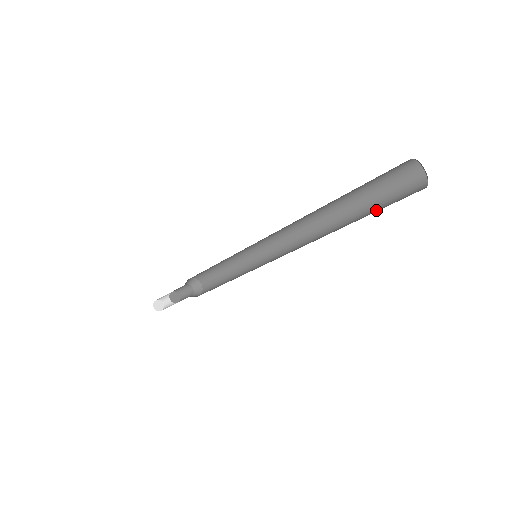
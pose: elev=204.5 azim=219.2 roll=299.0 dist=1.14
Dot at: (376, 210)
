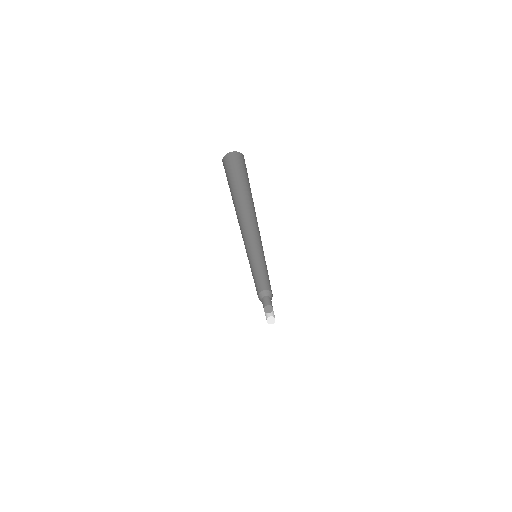
Dot at: occluded
